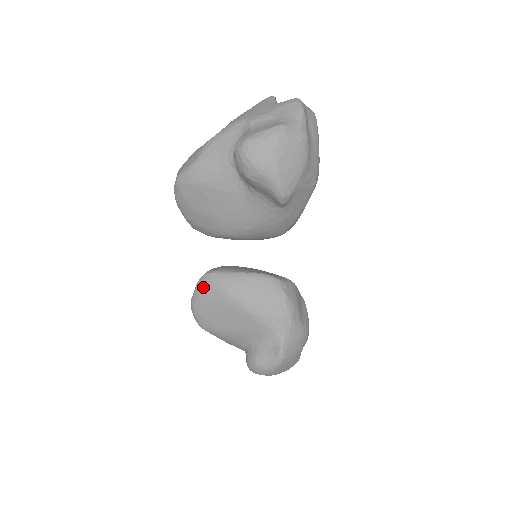
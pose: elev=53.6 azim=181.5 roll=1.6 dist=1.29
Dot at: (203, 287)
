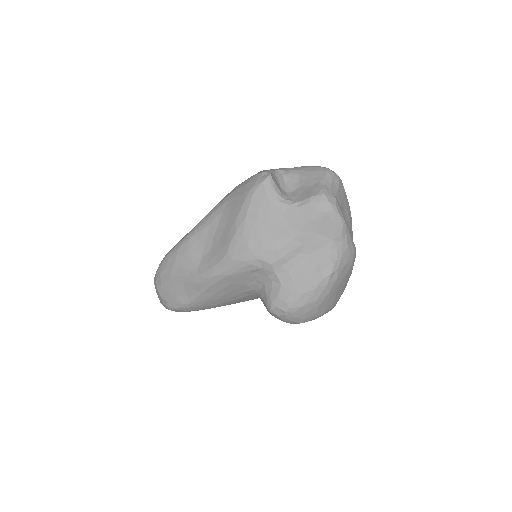
Dot at: occluded
